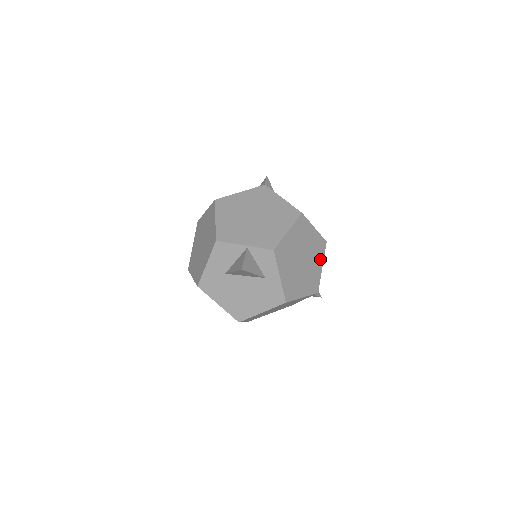
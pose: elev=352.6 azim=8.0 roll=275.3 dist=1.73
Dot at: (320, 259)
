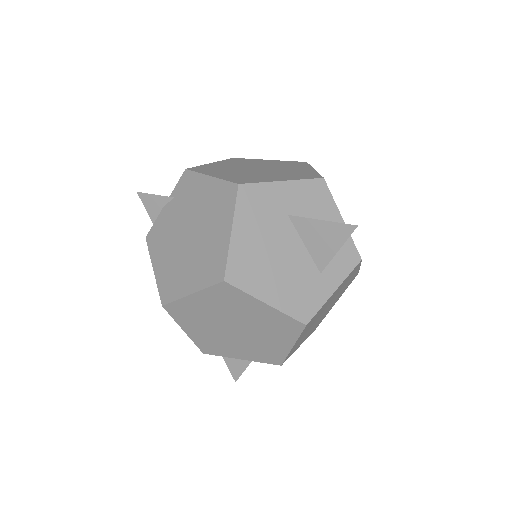
Dot at: (308, 335)
